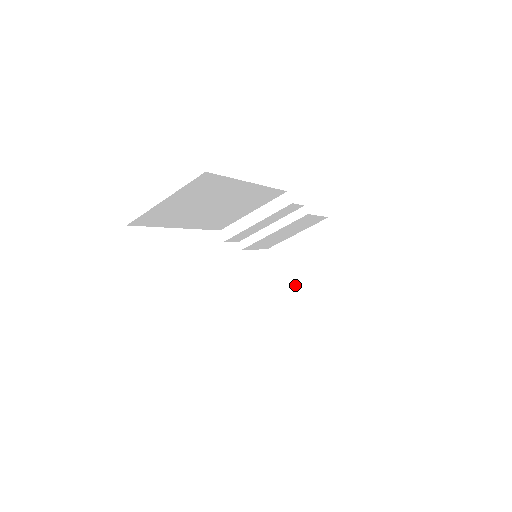
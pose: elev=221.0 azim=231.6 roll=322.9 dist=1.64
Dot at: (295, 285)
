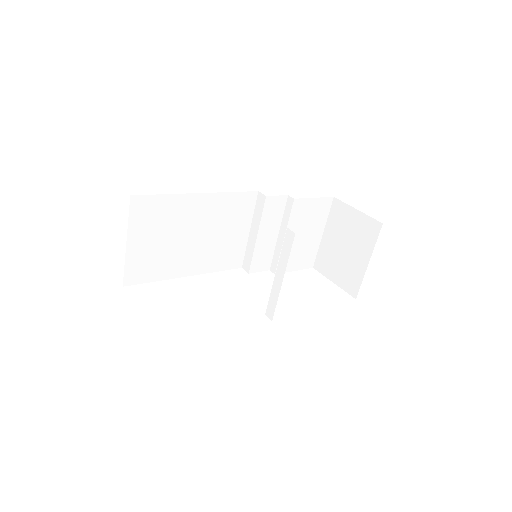
Dot at: (289, 250)
